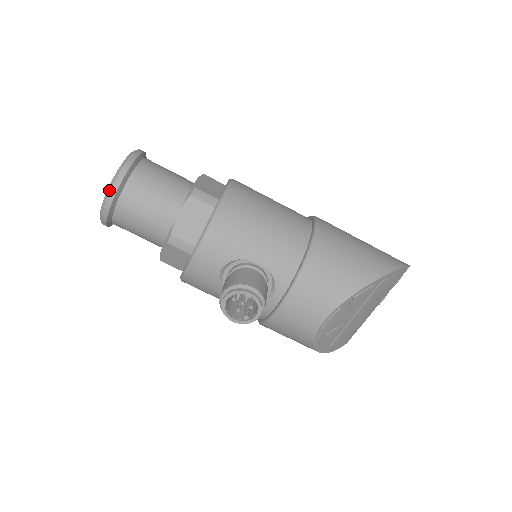
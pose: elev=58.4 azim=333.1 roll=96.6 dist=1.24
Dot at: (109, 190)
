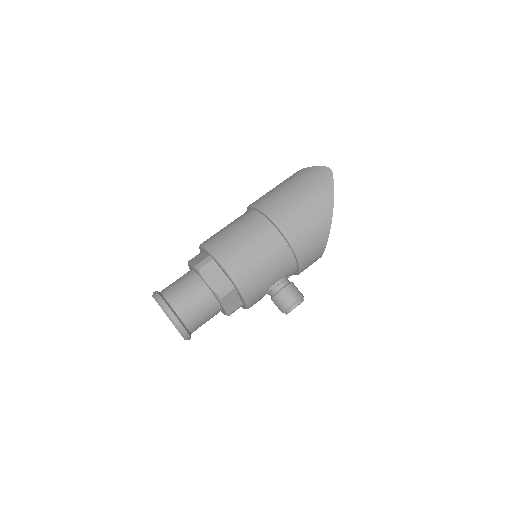
Dot at: (185, 338)
